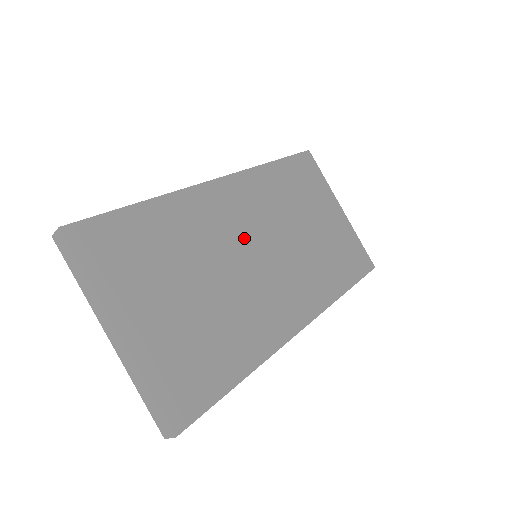
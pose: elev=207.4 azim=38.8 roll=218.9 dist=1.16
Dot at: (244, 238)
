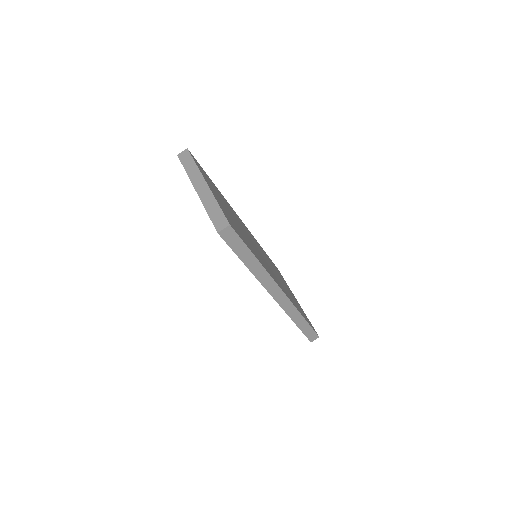
Dot at: (253, 241)
